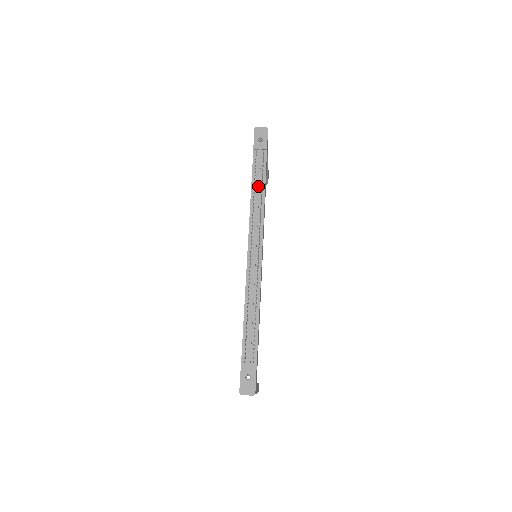
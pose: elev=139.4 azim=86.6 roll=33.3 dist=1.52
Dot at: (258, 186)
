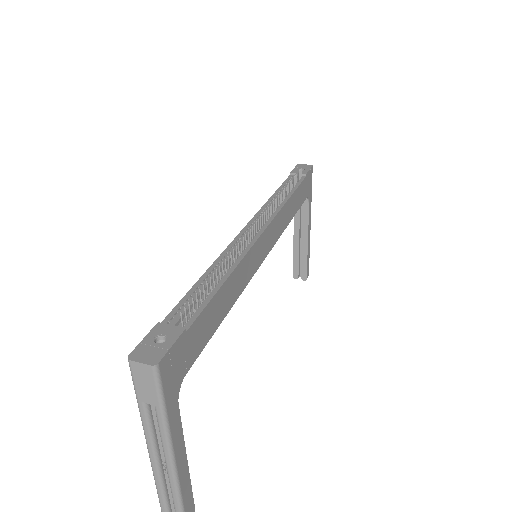
Dot at: occluded
